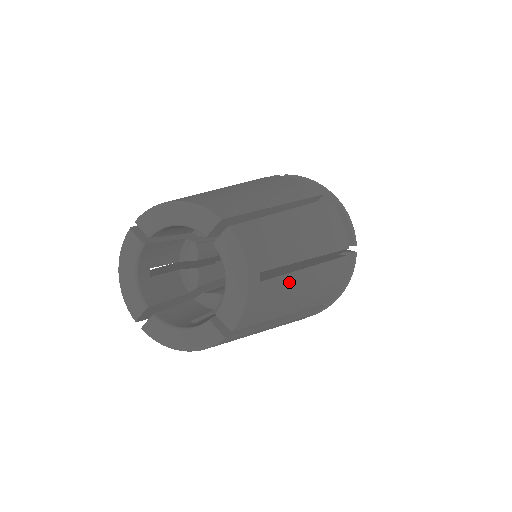
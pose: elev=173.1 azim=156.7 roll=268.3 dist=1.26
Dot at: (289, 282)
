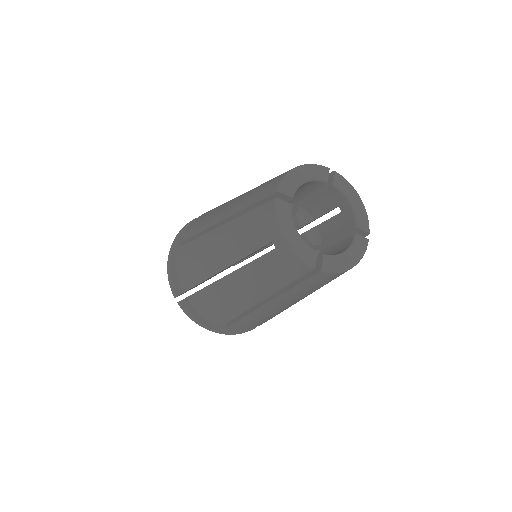
Dot at: (312, 292)
